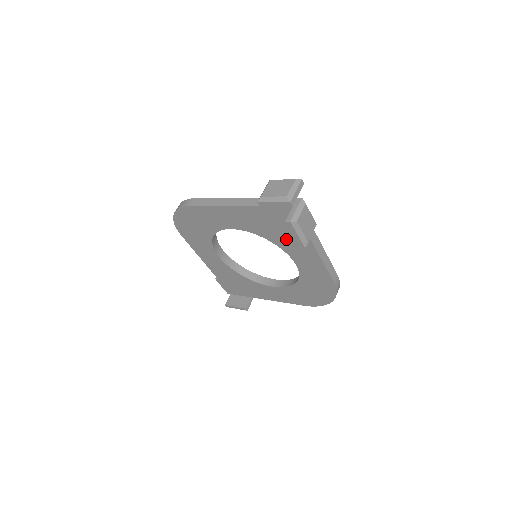
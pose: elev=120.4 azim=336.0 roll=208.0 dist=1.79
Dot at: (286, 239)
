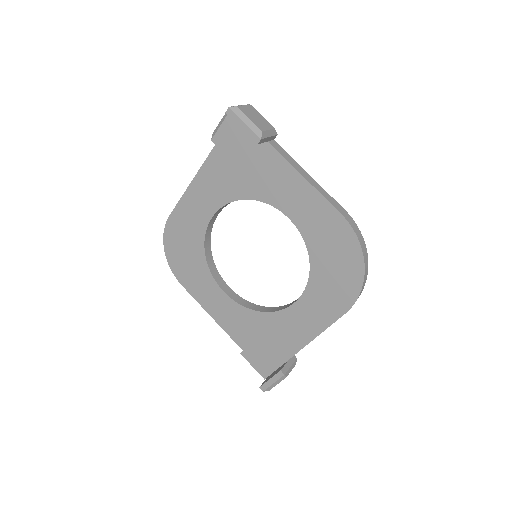
Dot at: (259, 177)
